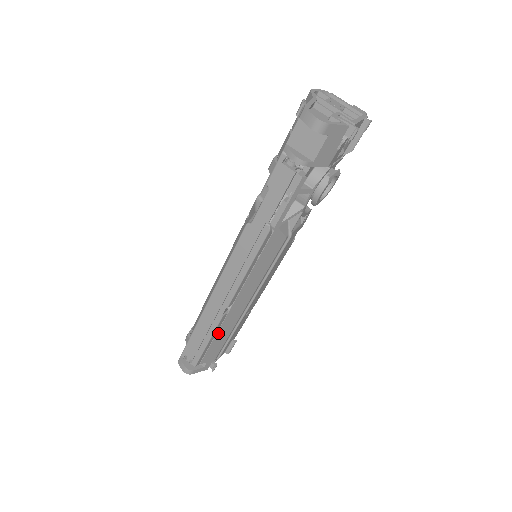
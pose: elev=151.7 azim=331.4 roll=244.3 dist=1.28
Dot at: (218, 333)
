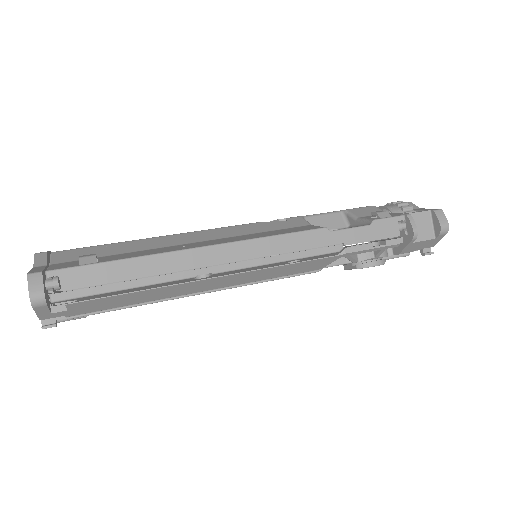
Dot at: (155, 289)
